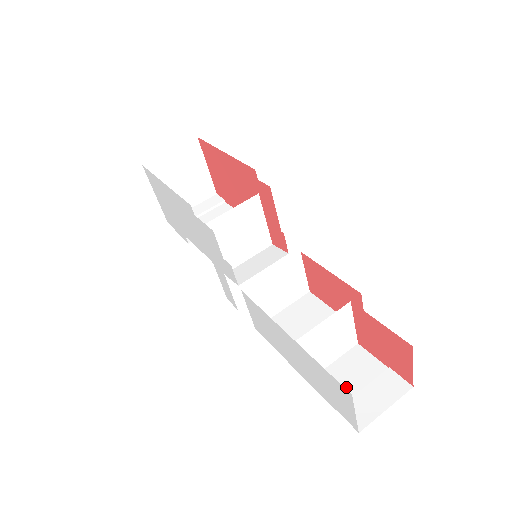
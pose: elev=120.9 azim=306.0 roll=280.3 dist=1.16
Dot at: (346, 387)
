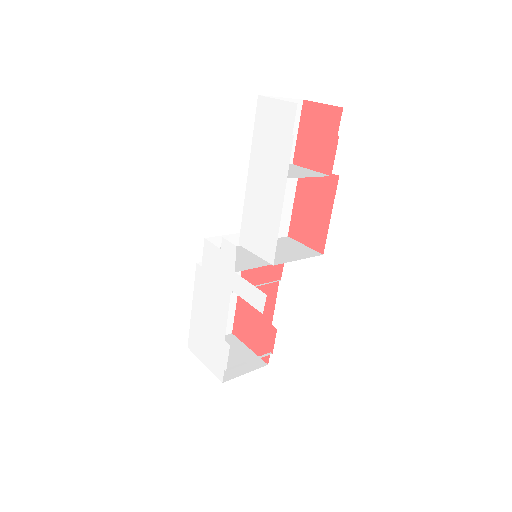
Dot at: occluded
